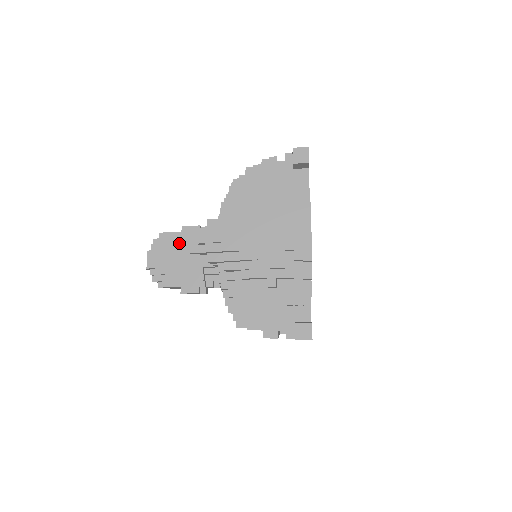
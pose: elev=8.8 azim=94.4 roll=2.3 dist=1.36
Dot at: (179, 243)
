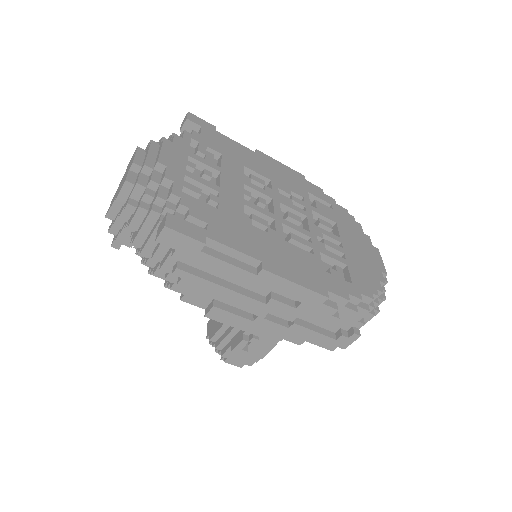
Dot at: occluded
